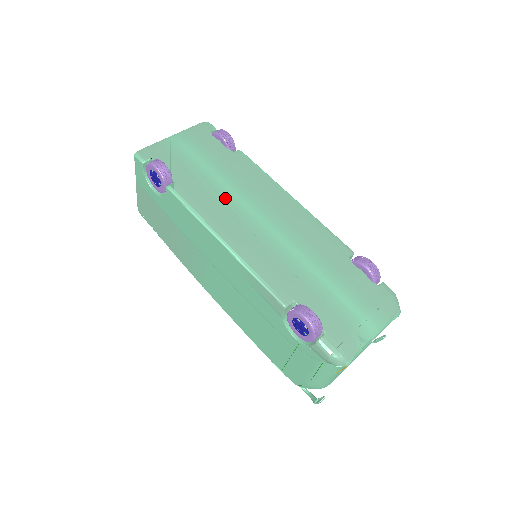
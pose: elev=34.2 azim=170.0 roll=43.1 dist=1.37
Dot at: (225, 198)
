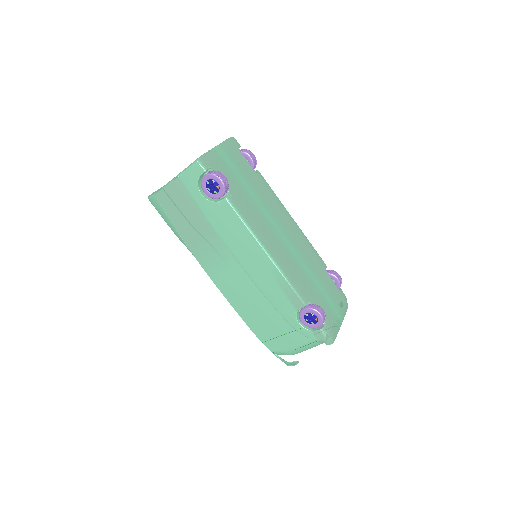
Dot at: (261, 214)
